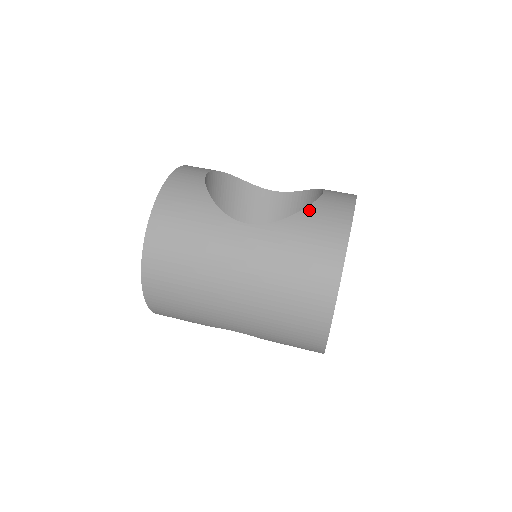
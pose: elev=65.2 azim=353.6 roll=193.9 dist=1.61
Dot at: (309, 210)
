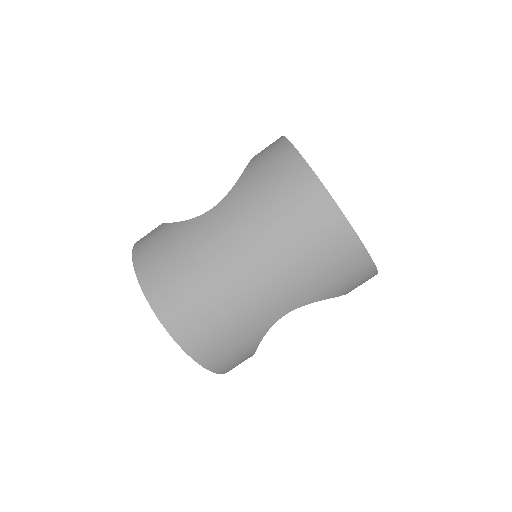
Dot at: (251, 163)
